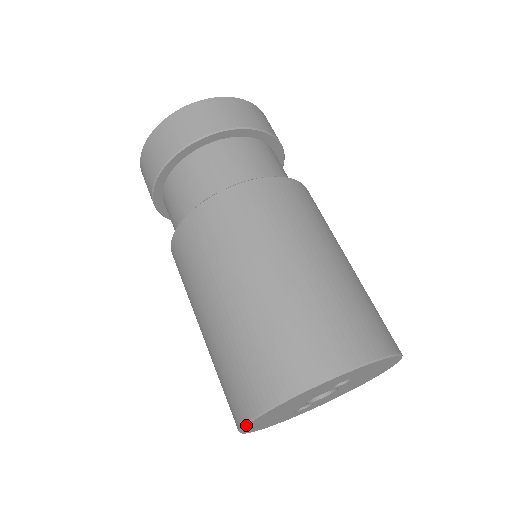
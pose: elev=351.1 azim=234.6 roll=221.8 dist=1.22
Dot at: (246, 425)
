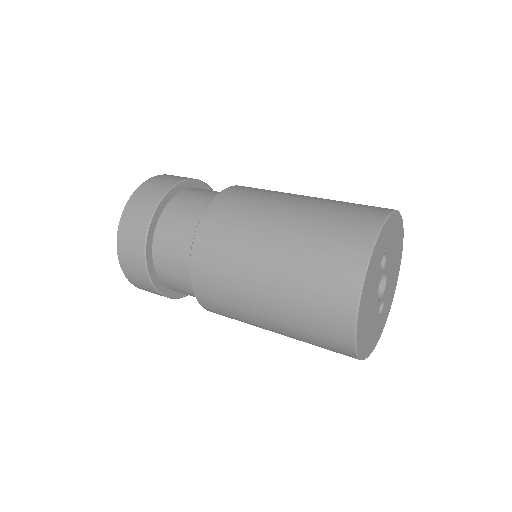
Dot at: (356, 343)
